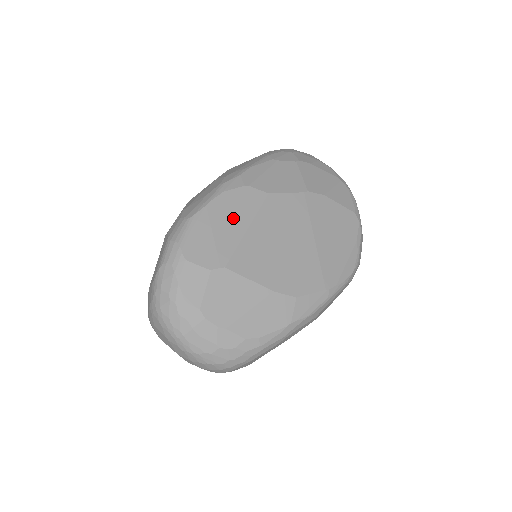
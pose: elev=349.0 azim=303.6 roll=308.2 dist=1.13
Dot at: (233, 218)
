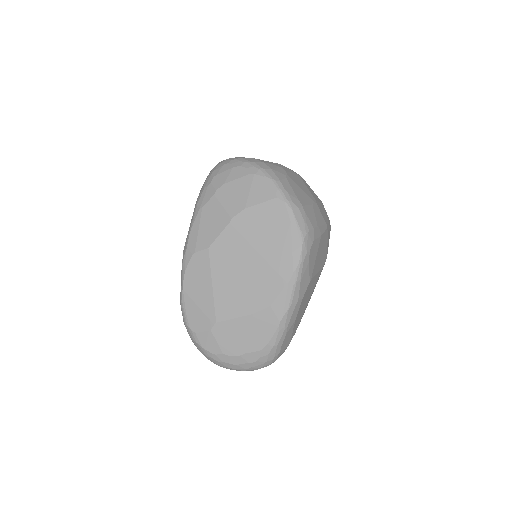
Dot at: (200, 285)
